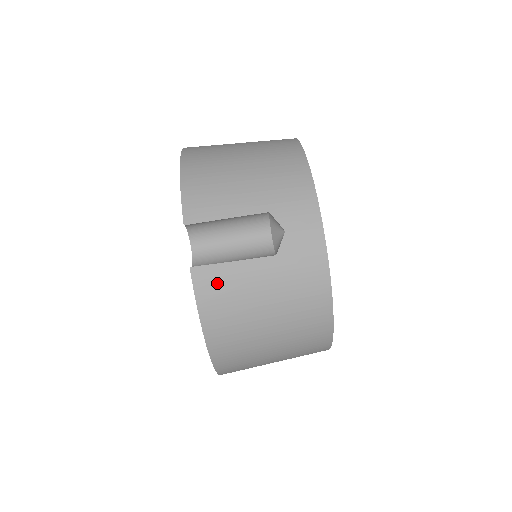
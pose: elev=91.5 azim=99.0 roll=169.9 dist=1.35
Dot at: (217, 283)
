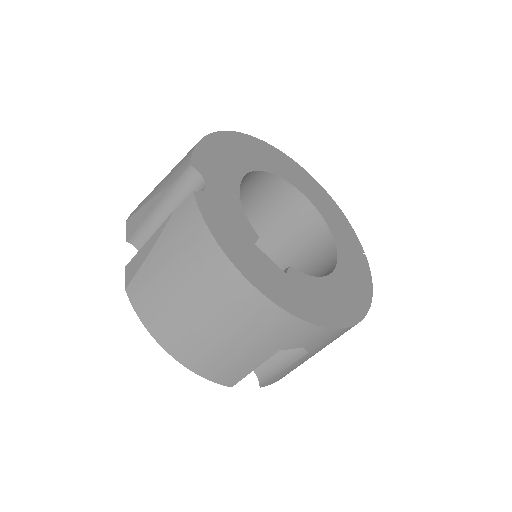
Dot at: occluded
